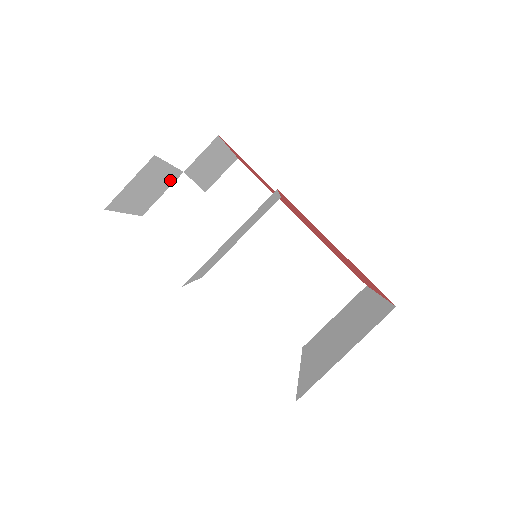
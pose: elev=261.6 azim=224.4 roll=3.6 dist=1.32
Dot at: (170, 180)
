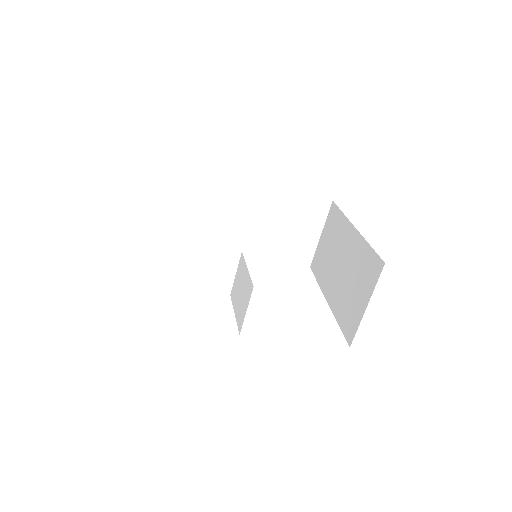
Dot at: occluded
